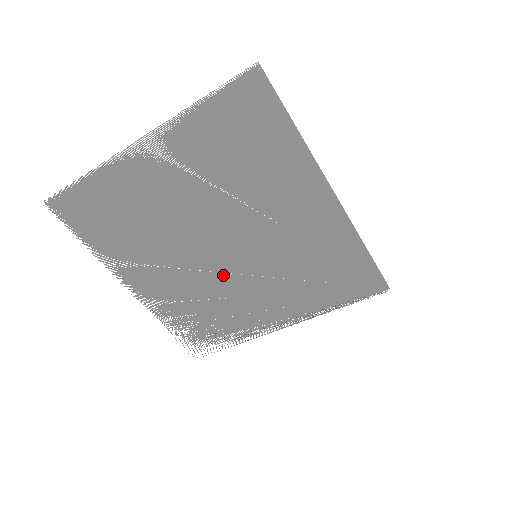
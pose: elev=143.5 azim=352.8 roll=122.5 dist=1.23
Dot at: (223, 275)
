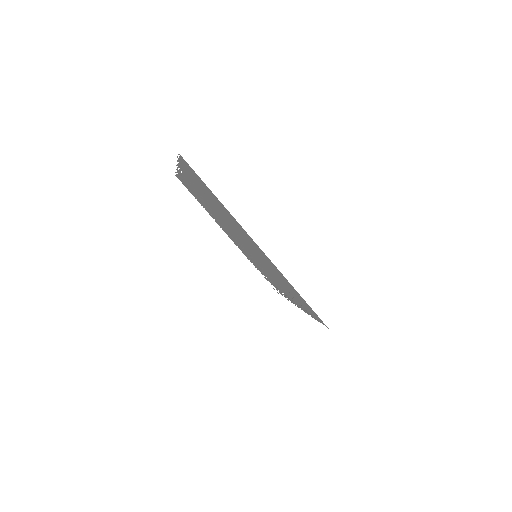
Dot at: (252, 256)
